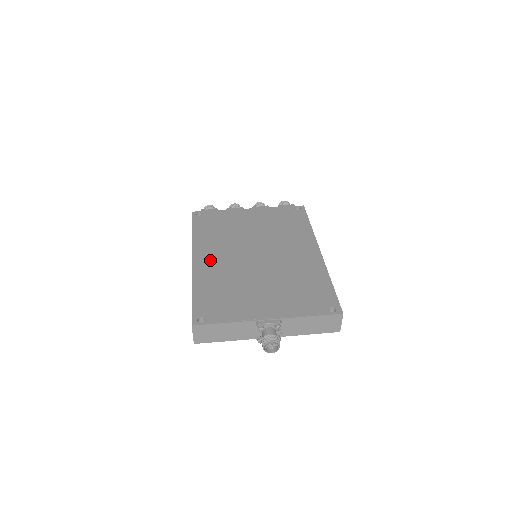
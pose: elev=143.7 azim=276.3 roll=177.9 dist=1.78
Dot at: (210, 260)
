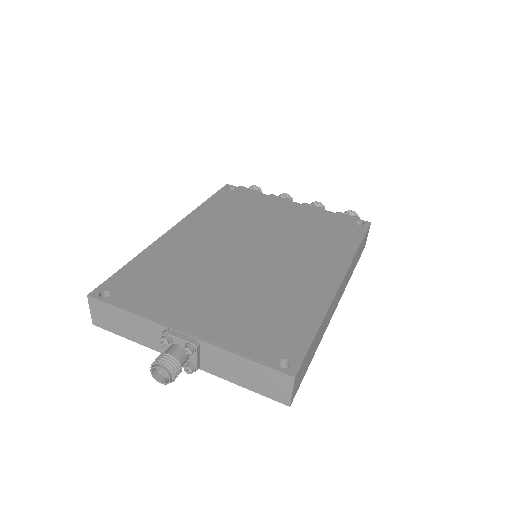
Dot at: (190, 236)
